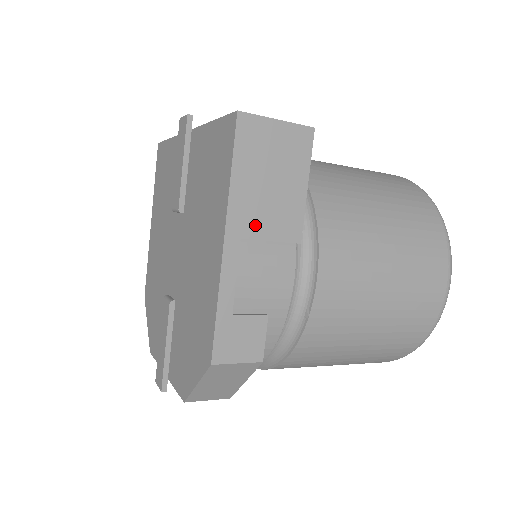
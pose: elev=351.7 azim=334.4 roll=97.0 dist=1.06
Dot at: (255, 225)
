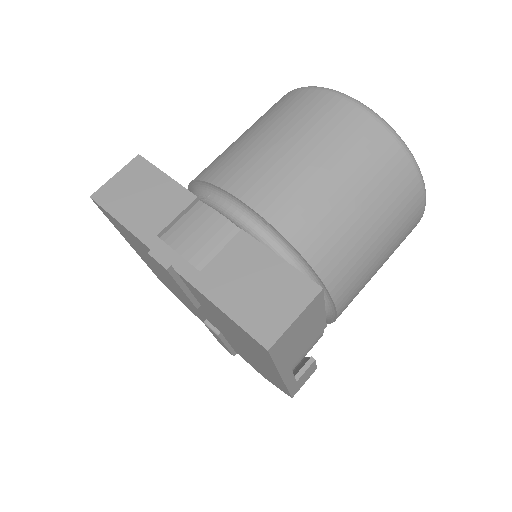
Dot at: (297, 356)
